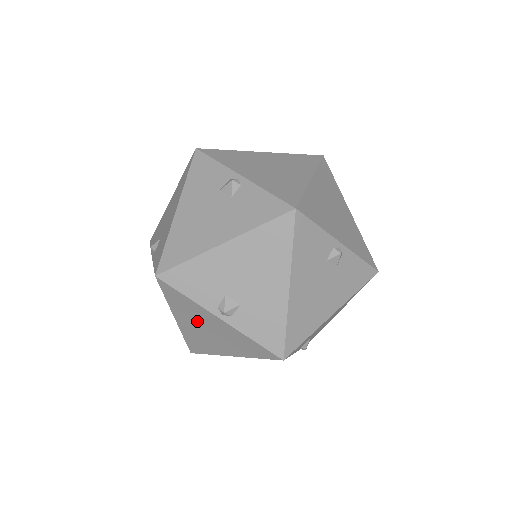
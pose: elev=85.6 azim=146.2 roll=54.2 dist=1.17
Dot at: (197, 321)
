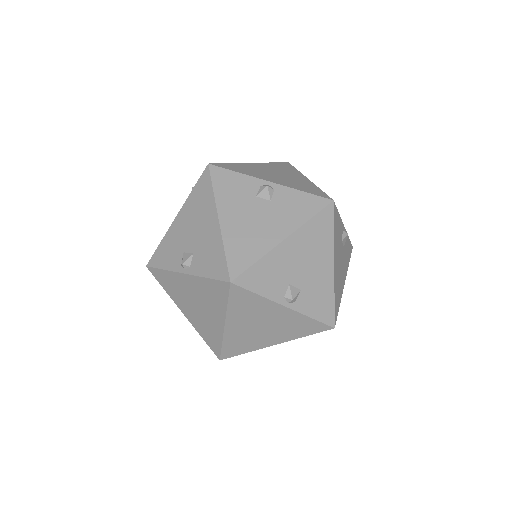
Dot at: (186, 297)
